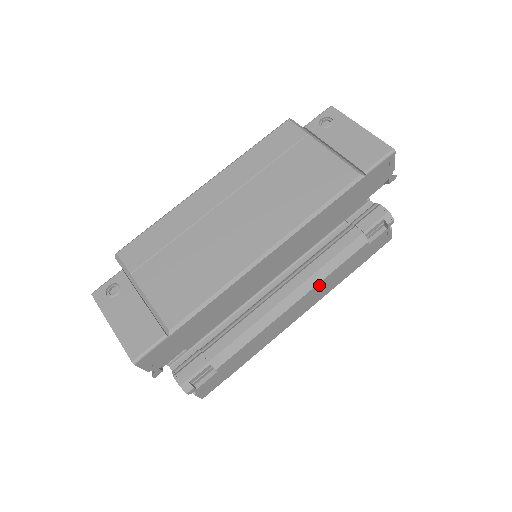
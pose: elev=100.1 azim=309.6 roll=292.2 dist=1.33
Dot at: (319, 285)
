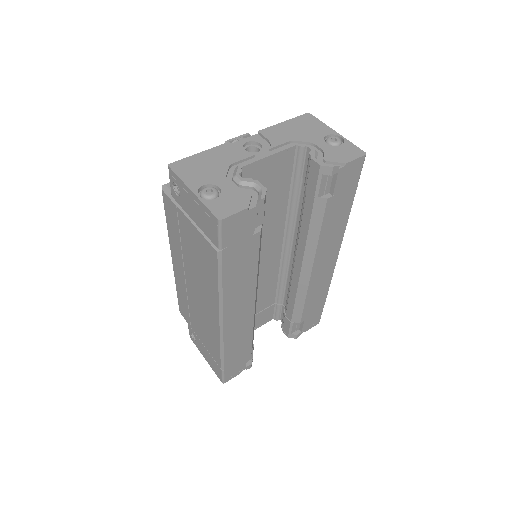
Dot at: (320, 248)
